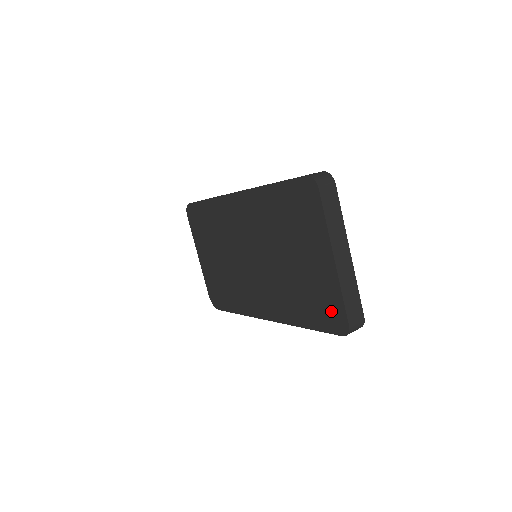
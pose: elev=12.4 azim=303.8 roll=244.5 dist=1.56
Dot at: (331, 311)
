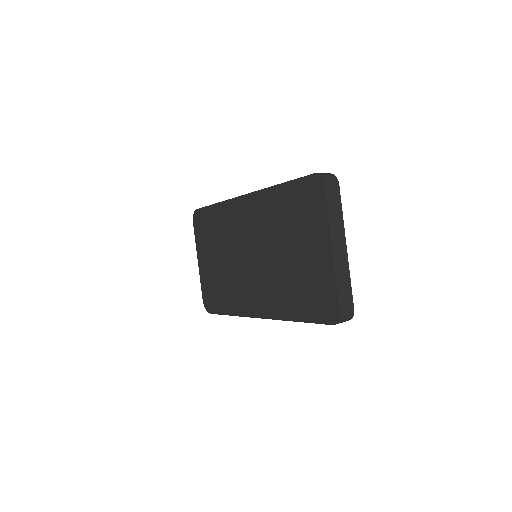
Dot at: (324, 301)
